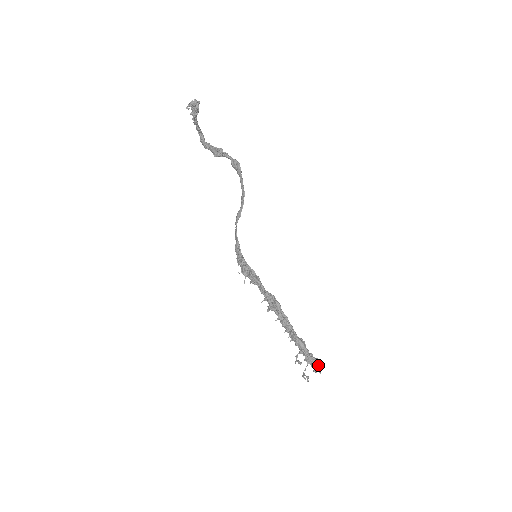
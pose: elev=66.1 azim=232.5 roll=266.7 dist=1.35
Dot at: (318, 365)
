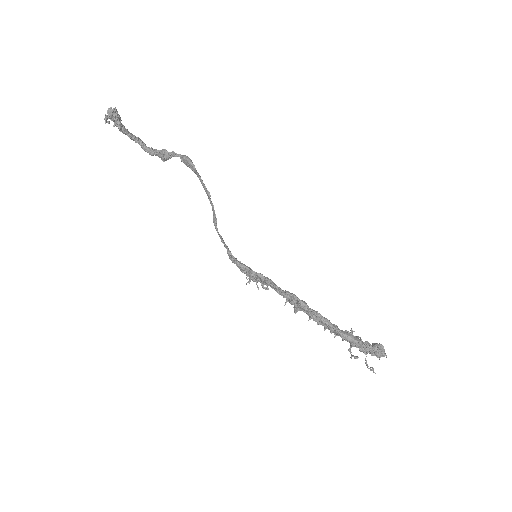
Dot at: (379, 350)
